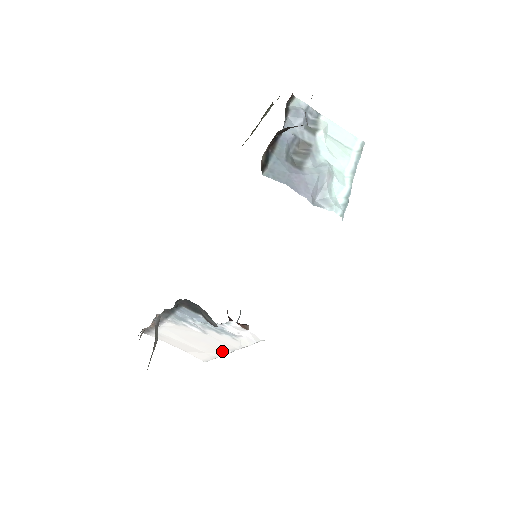
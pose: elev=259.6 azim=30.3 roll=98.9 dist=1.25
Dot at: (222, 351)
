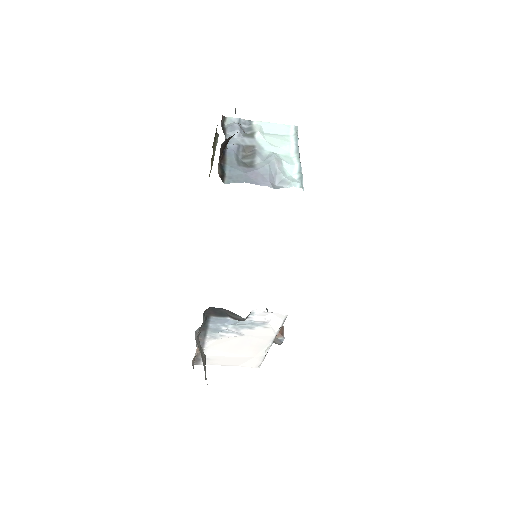
Dot at: (264, 347)
